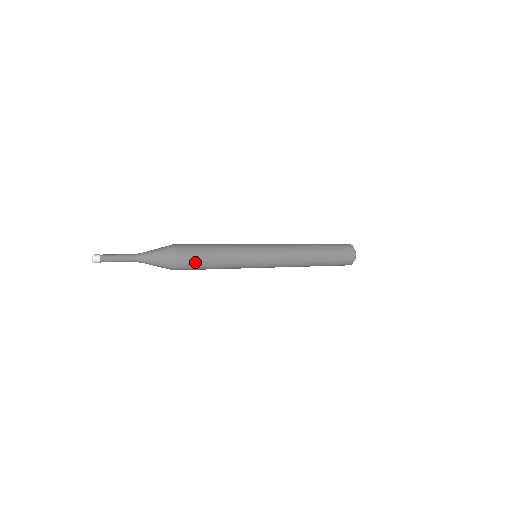
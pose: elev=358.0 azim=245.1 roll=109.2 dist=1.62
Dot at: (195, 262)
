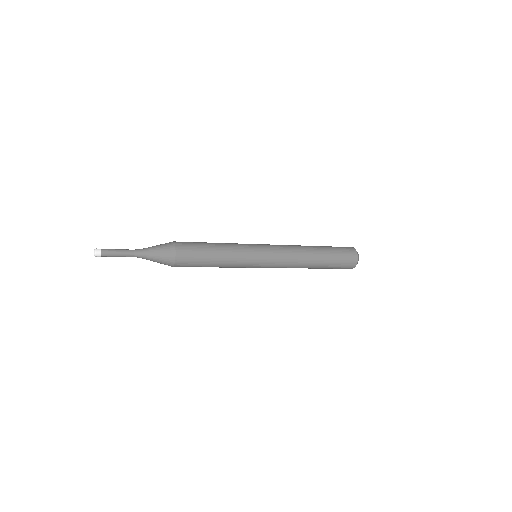
Dot at: (193, 263)
